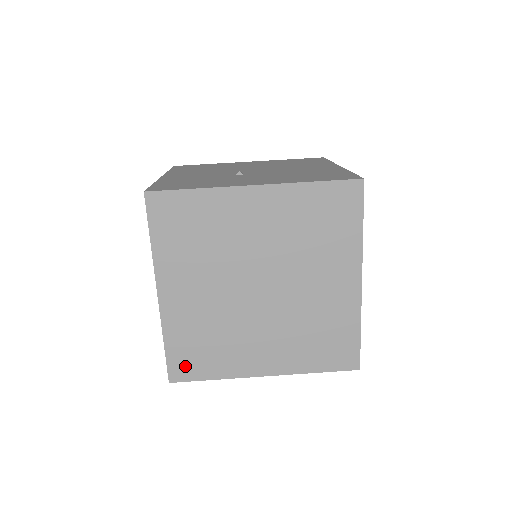
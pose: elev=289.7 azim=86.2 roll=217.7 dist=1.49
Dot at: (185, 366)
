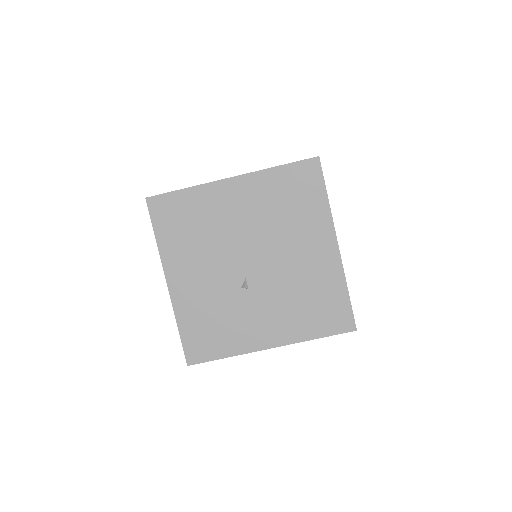
Dot at: occluded
